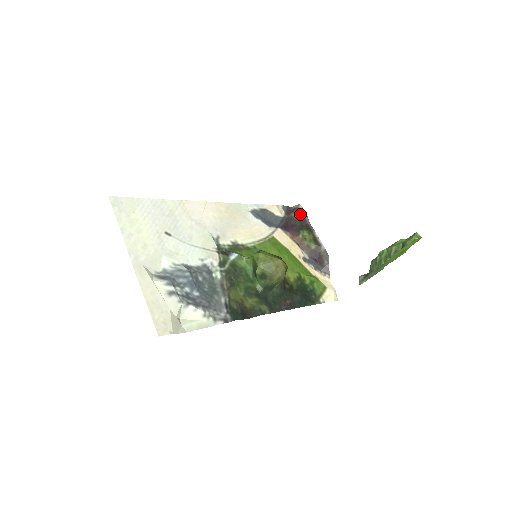
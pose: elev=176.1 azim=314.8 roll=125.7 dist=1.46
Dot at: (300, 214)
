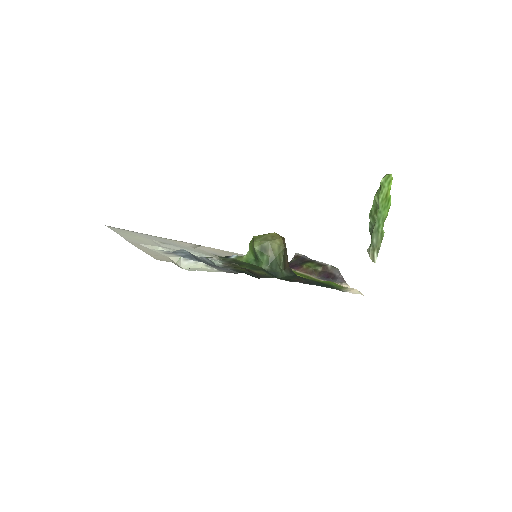
Dot at: (298, 257)
